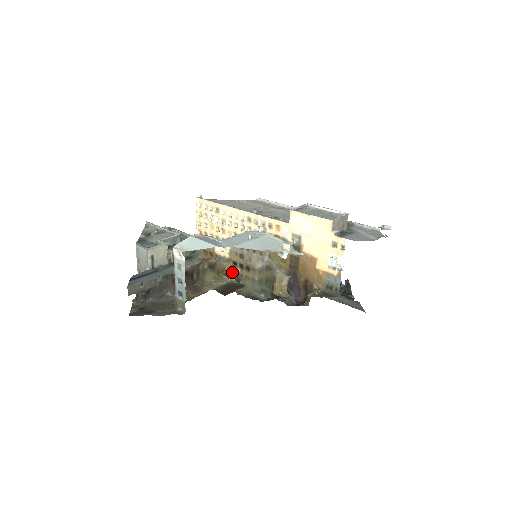
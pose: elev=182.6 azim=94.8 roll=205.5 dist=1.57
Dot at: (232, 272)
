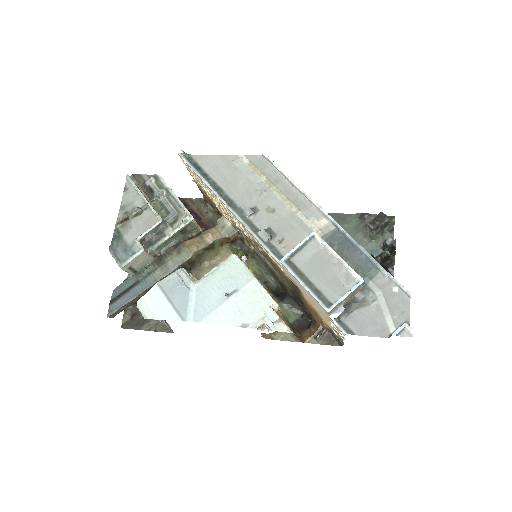
Dot at: (239, 238)
